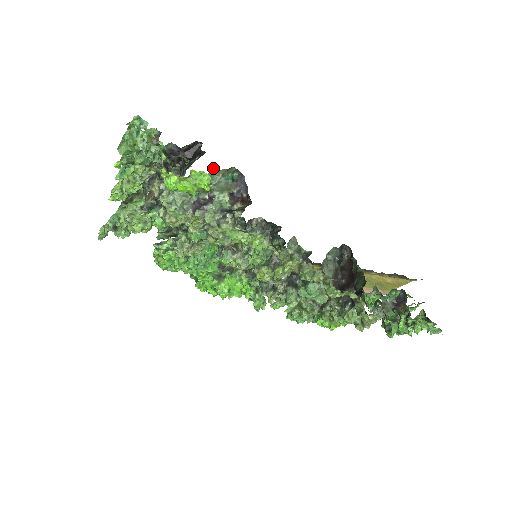
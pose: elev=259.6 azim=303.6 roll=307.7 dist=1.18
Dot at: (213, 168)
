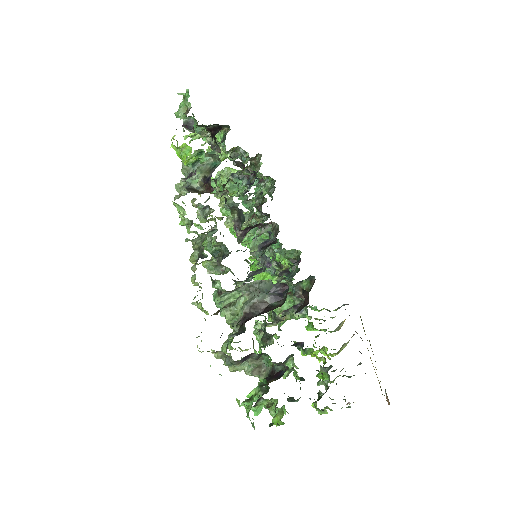
Dot at: occluded
